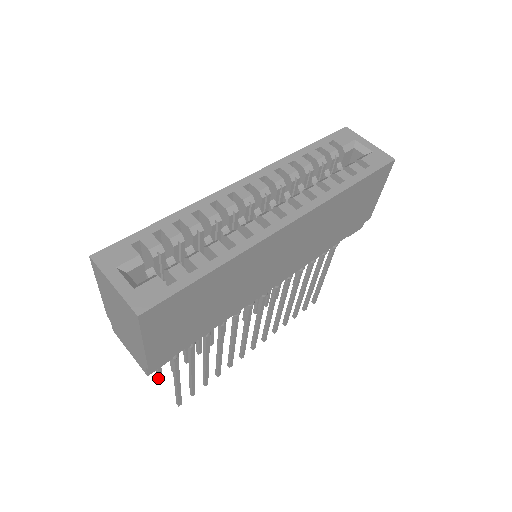
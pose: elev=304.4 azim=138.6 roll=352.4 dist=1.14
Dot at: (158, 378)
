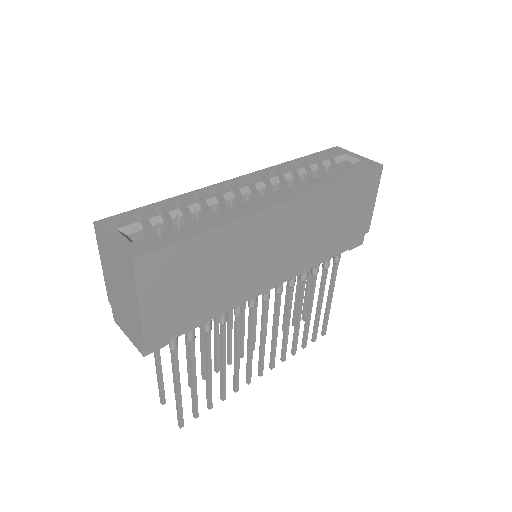
Dot at: (160, 400)
